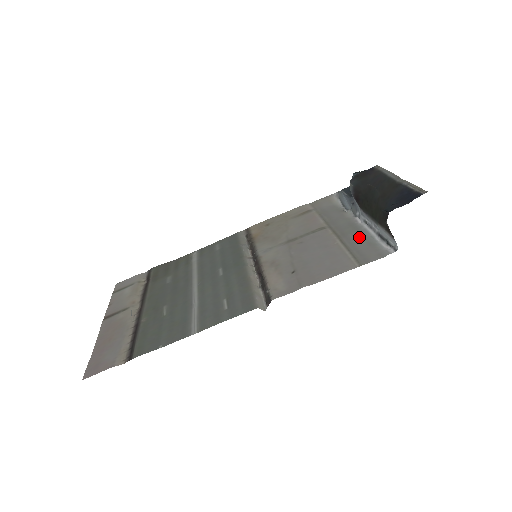
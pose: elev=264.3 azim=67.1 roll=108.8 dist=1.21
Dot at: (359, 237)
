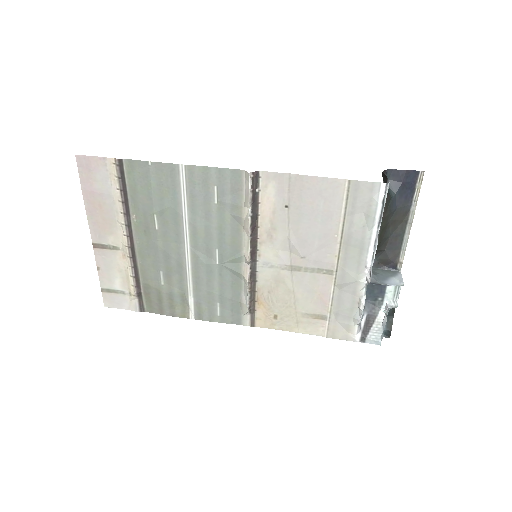
Dot at: (360, 232)
